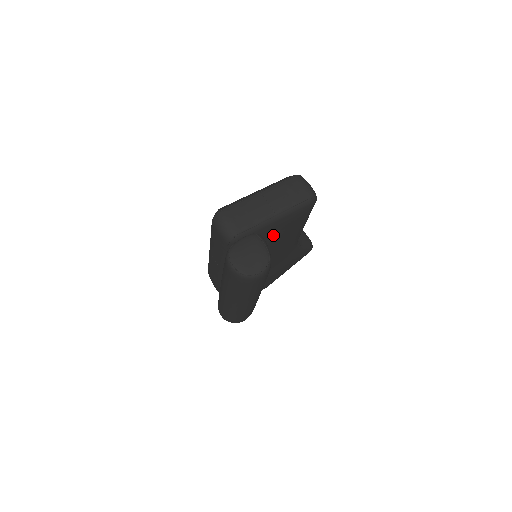
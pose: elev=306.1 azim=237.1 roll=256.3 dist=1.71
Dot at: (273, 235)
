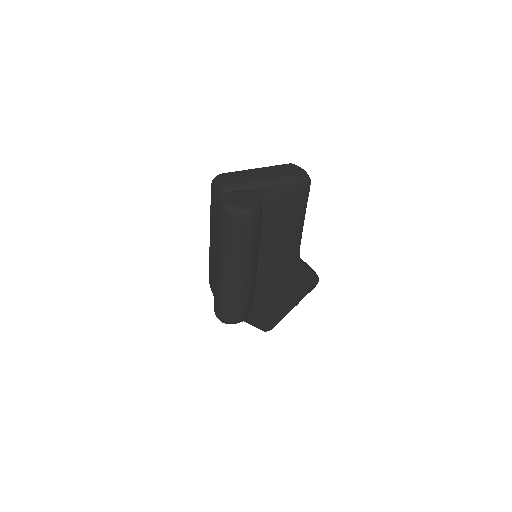
Dot at: (269, 210)
